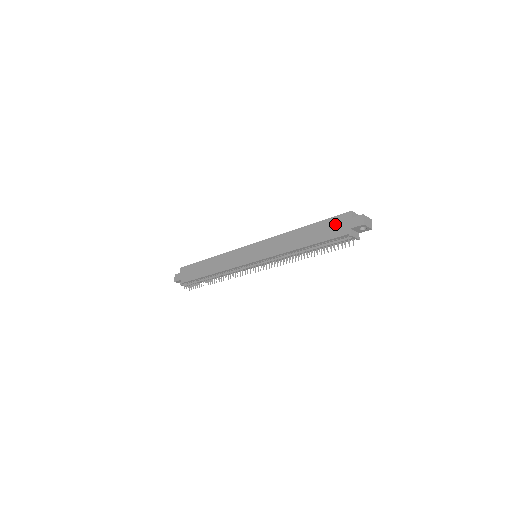
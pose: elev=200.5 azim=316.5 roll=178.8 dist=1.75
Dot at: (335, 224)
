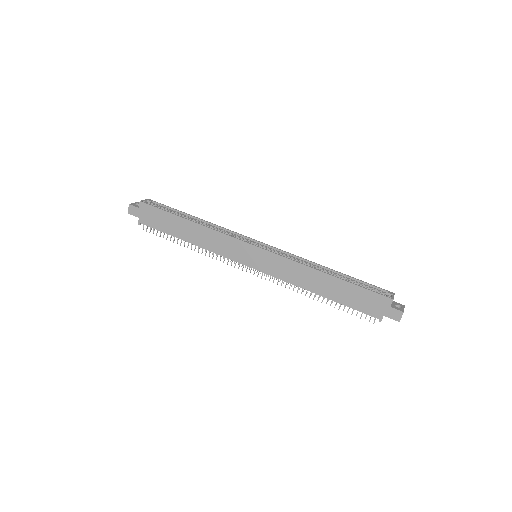
Dot at: (369, 300)
